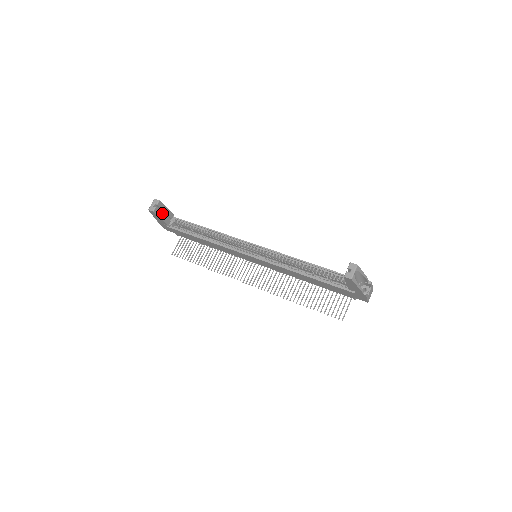
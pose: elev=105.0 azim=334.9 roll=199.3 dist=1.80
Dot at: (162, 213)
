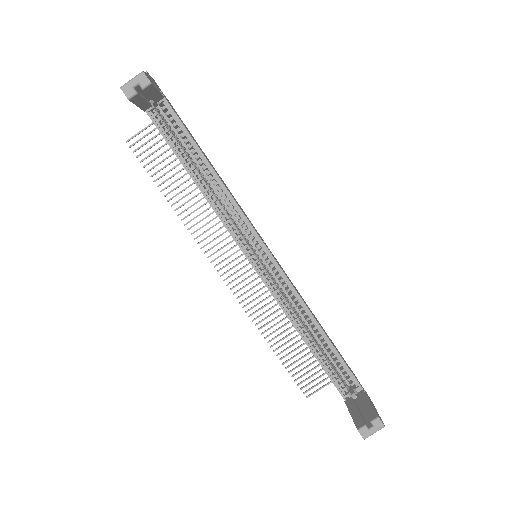
Dot at: (144, 98)
